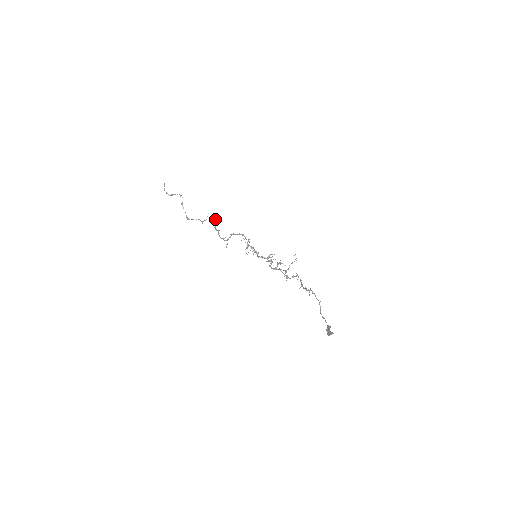
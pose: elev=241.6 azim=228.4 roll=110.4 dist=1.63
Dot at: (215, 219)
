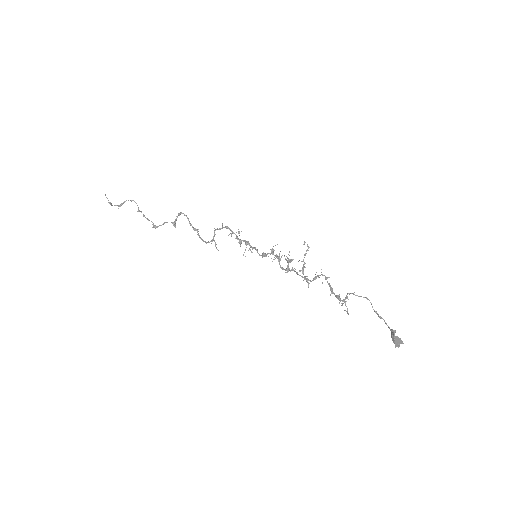
Dot at: (185, 215)
